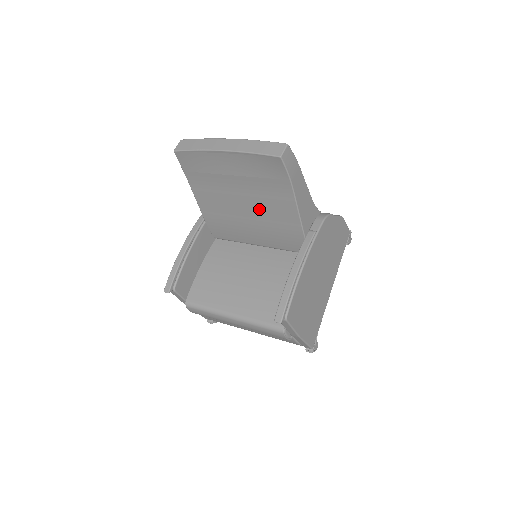
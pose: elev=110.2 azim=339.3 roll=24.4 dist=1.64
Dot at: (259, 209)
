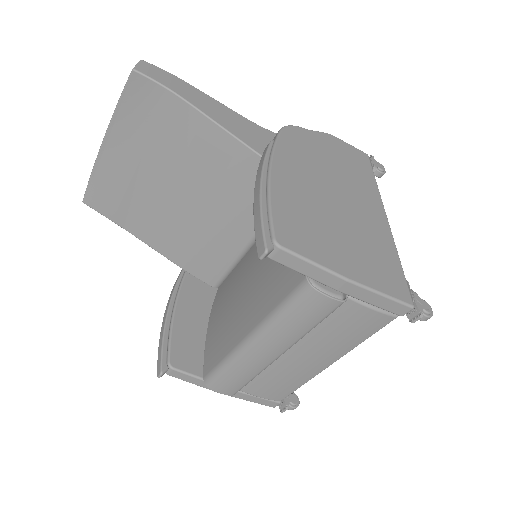
Dot at: (196, 180)
